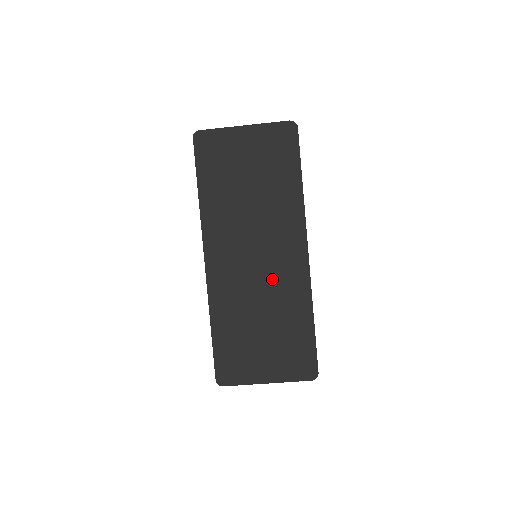
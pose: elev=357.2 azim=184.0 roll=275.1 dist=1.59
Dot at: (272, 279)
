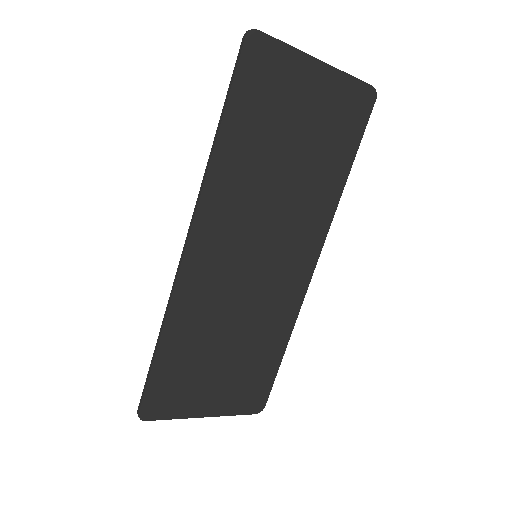
Dot at: (263, 291)
